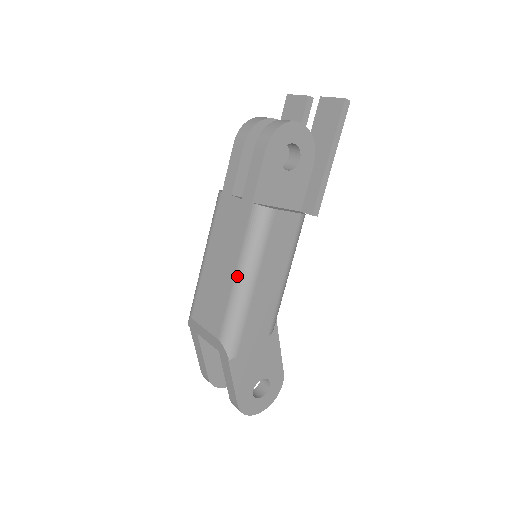
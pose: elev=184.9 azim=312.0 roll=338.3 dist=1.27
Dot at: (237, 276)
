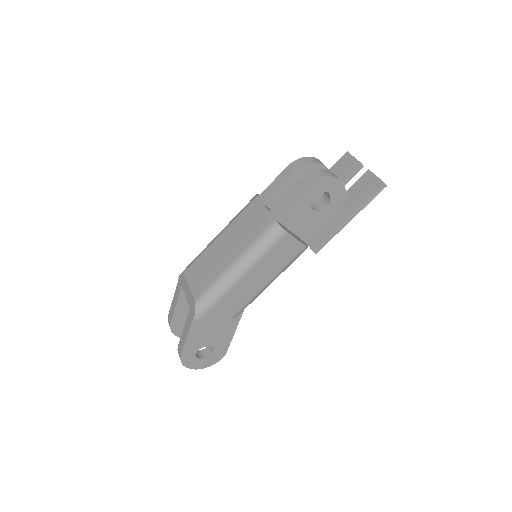
Dot at: (234, 263)
